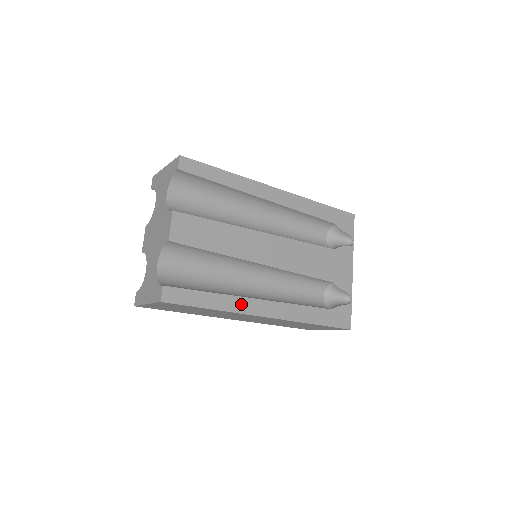
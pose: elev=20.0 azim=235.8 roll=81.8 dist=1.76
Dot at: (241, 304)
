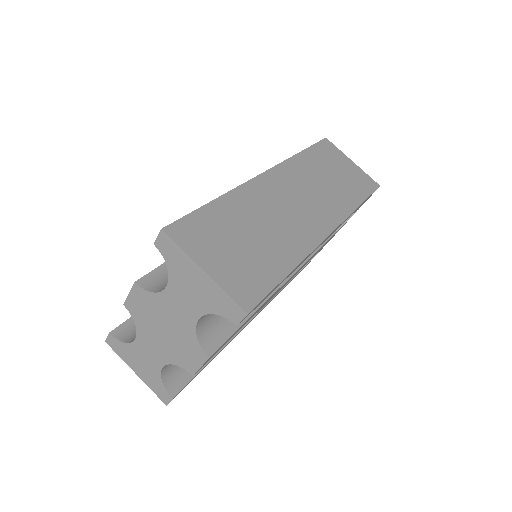
Dot at: occluded
